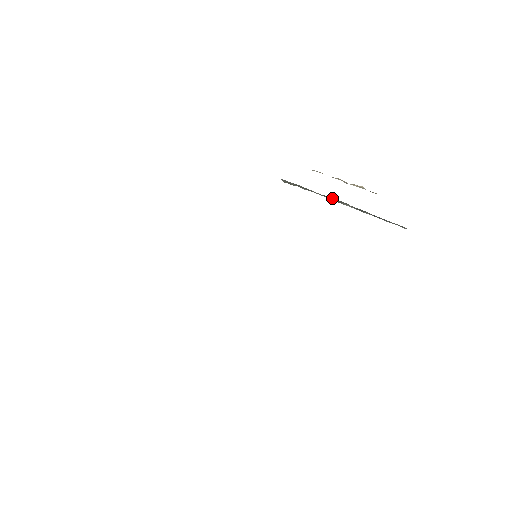
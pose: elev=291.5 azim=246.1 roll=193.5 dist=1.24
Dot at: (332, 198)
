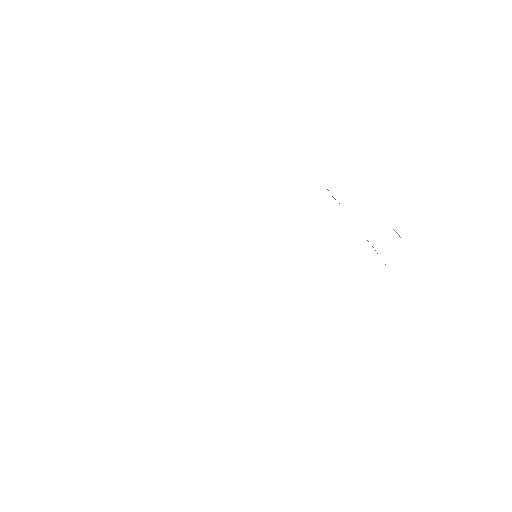
Dot at: occluded
